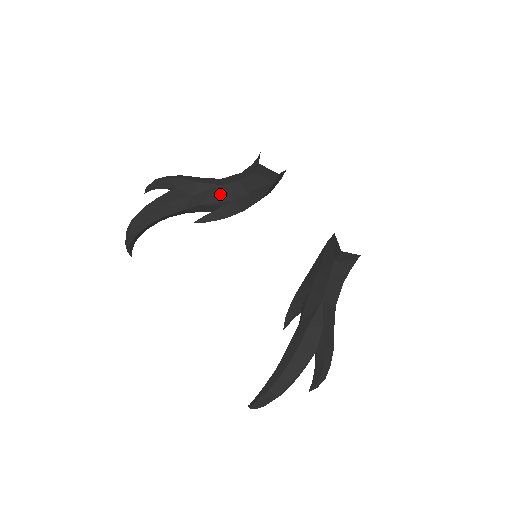
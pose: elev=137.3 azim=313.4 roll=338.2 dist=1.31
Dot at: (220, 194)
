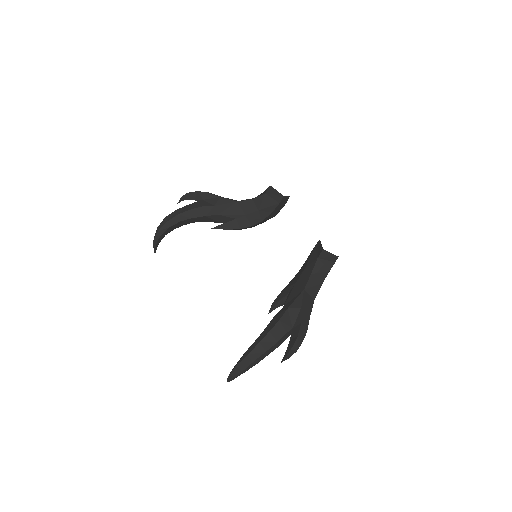
Dot at: (236, 208)
